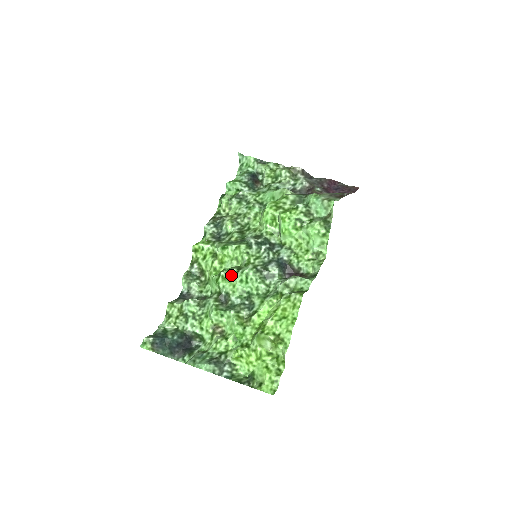
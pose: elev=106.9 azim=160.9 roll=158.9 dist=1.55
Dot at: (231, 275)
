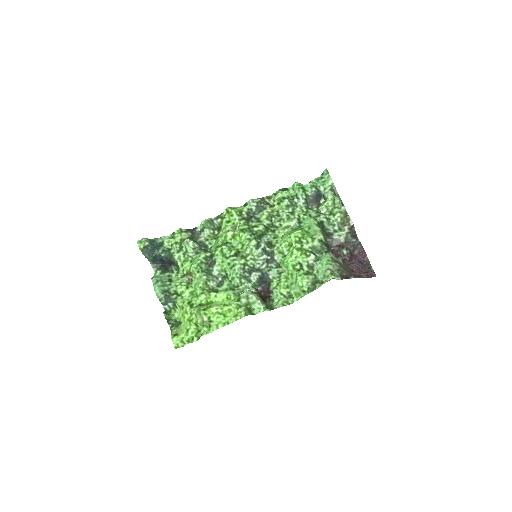
Dot at: (227, 253)
